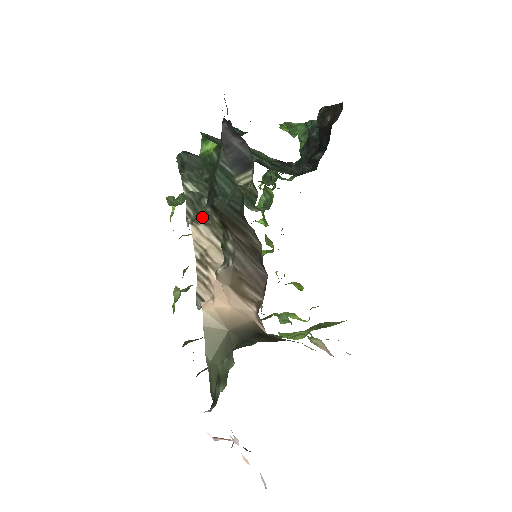
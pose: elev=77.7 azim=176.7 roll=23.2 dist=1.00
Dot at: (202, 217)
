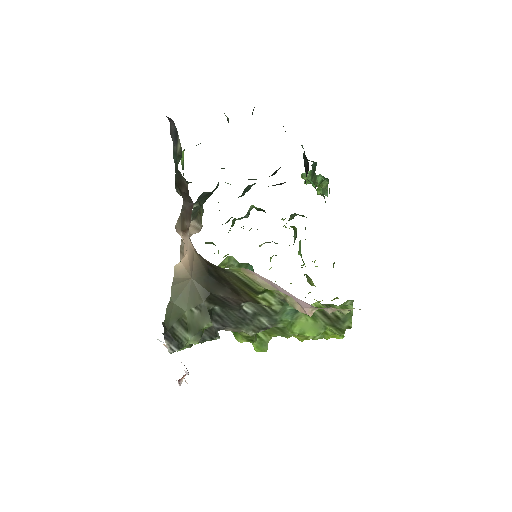
Dot at: (195, 217)
